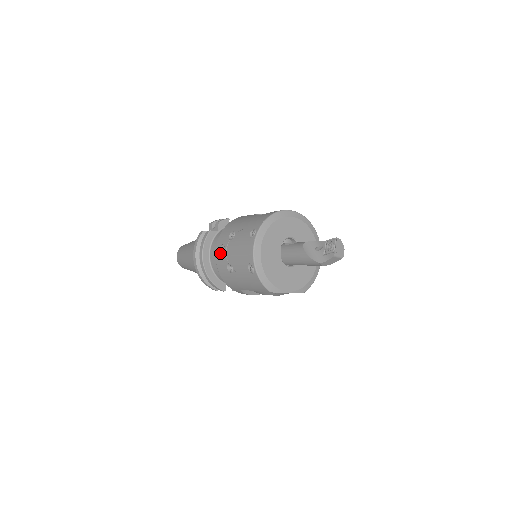
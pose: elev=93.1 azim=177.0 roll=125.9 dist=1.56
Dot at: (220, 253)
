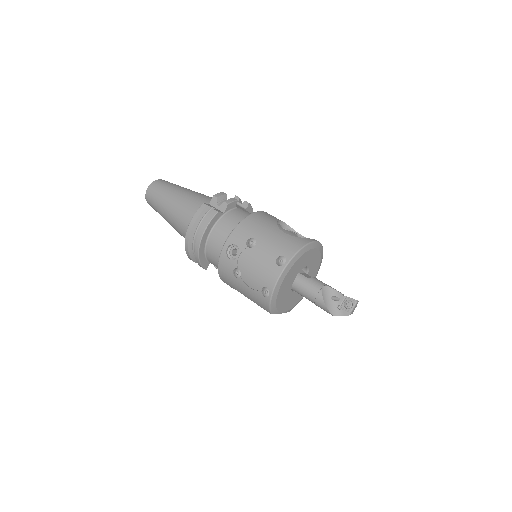
Dot at: (228, 250)
